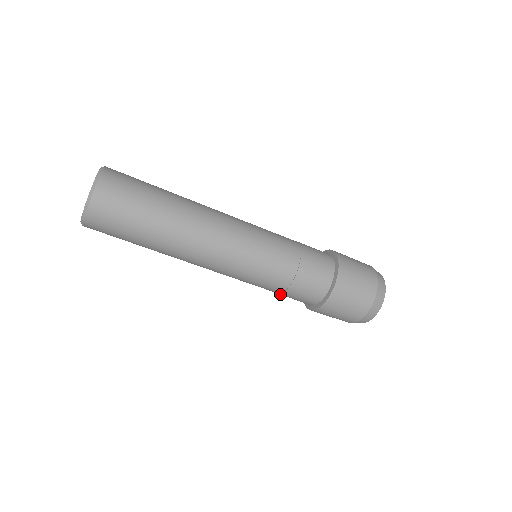
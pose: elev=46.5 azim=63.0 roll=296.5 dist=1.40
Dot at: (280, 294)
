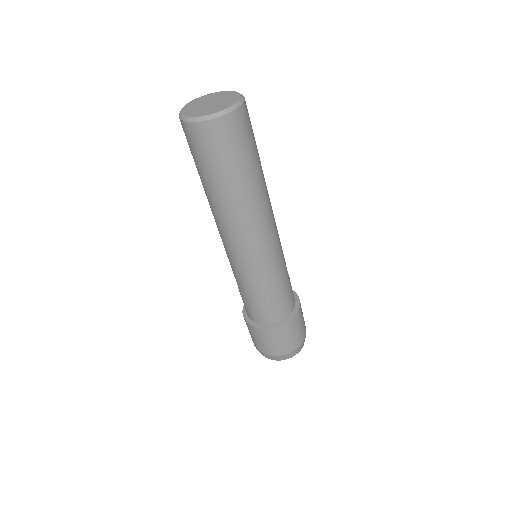
Dot at: (258, 300)
